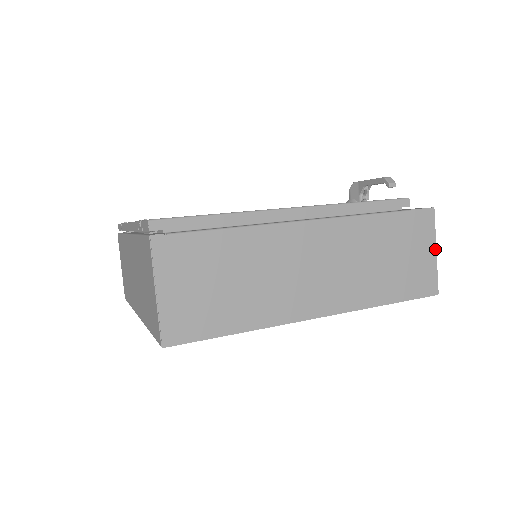
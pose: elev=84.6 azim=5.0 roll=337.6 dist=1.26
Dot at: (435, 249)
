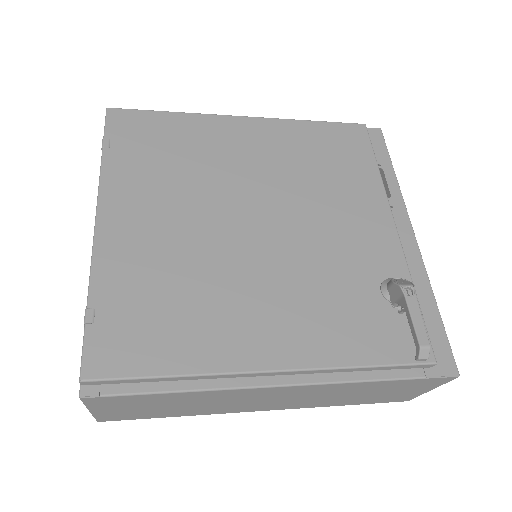
Dot at: (431, 389)
